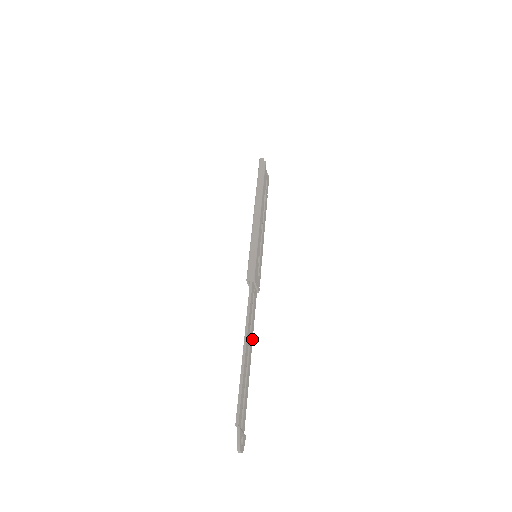
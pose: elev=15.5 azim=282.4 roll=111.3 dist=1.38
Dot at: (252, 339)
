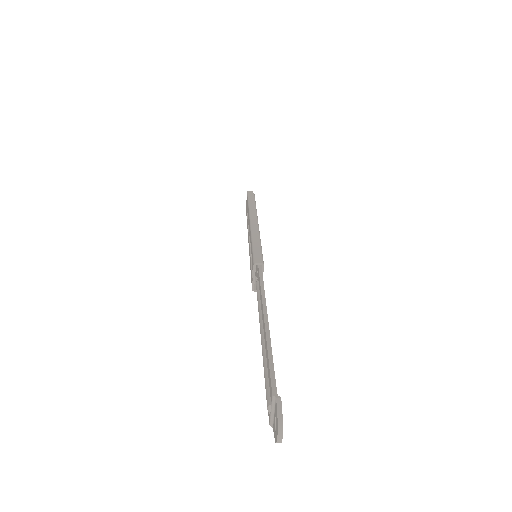
Dot at: occluded
